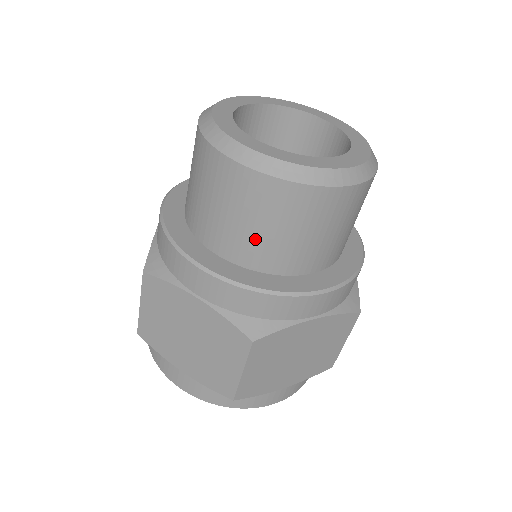
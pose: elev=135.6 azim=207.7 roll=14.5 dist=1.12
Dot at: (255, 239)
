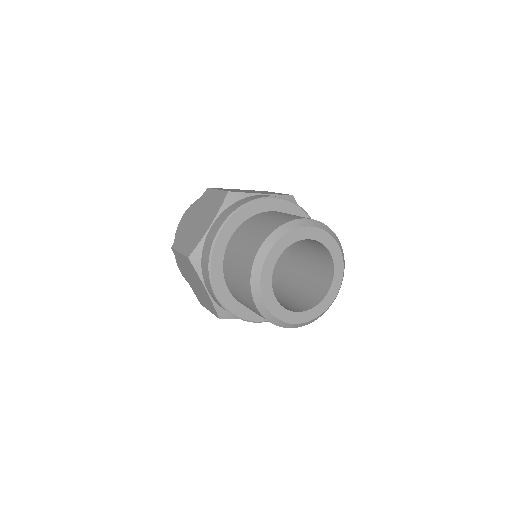
Dot at: (246, 306)
